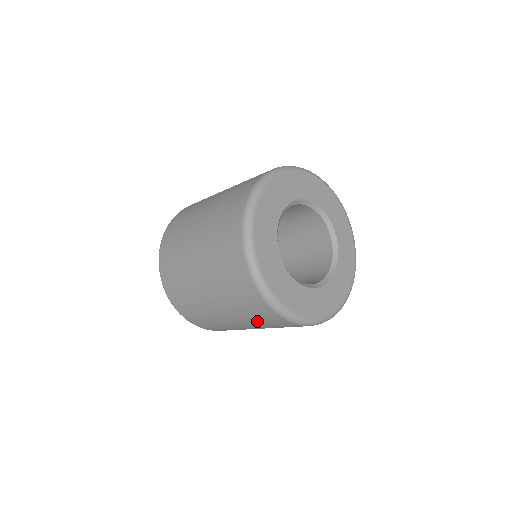
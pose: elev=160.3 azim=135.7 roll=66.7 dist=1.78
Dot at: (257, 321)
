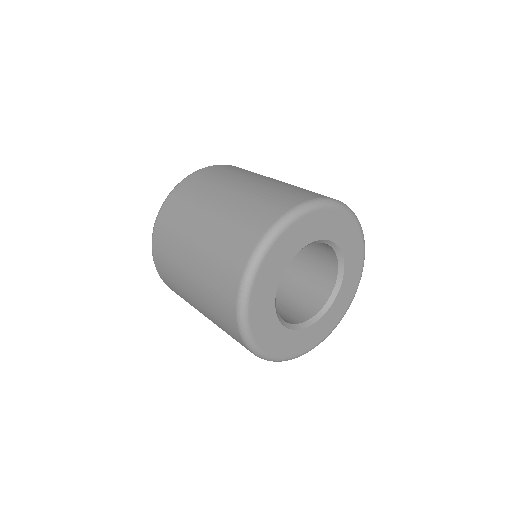
Dot at: (218, 322)
